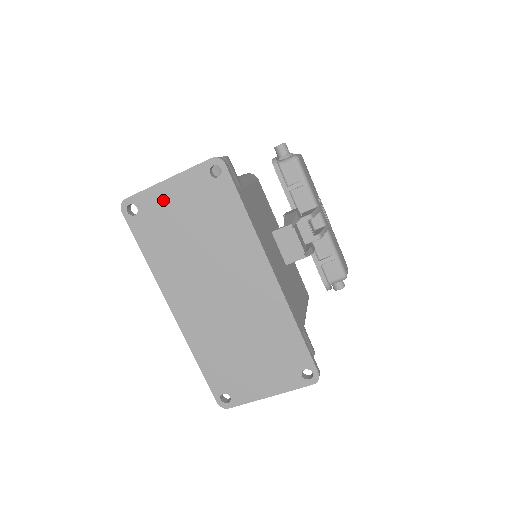
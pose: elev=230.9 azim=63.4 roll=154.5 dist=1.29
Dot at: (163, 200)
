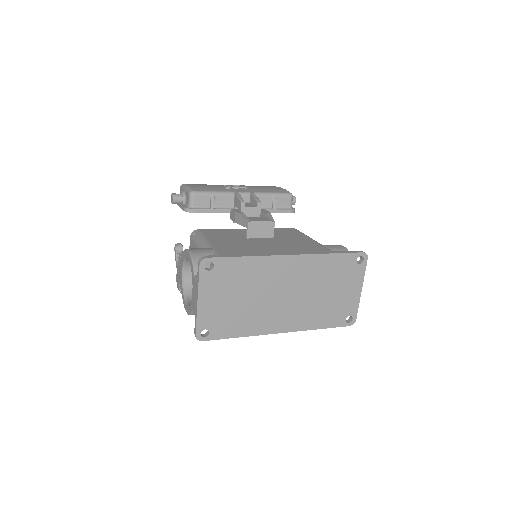
Dot at: (209, 310)
